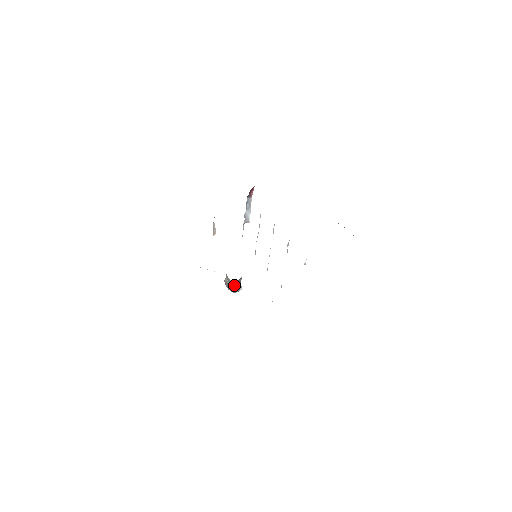
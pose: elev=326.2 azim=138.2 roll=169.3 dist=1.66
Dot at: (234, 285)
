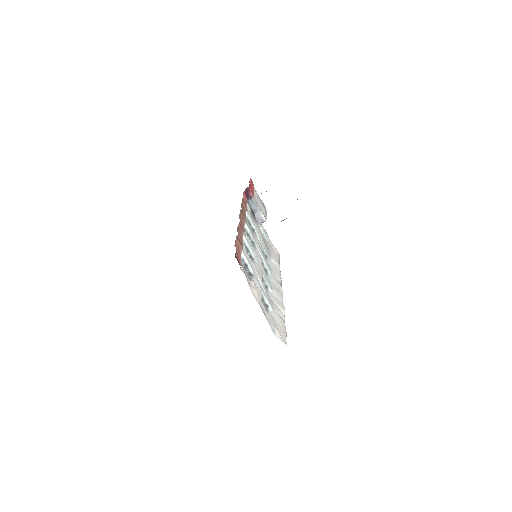
Dot at: occluded
